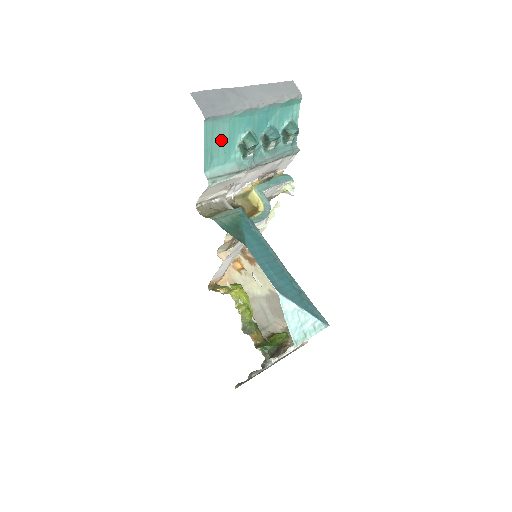
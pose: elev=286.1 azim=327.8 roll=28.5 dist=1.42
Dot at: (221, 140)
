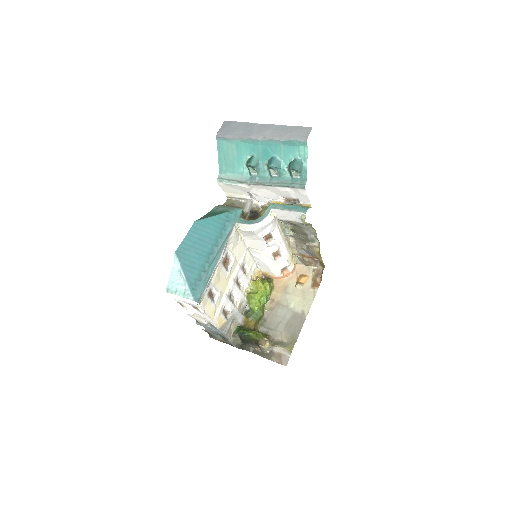
Dot at: (231, 155)
